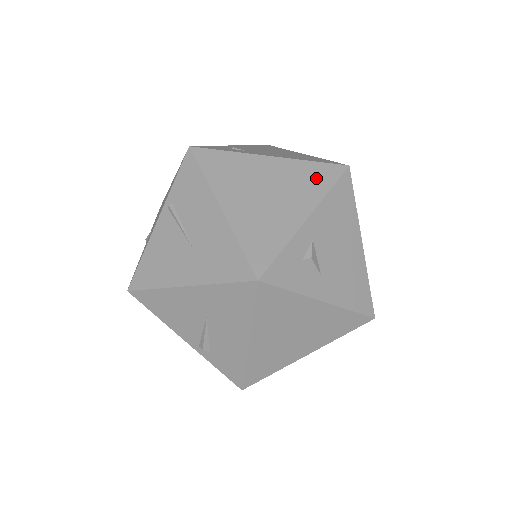
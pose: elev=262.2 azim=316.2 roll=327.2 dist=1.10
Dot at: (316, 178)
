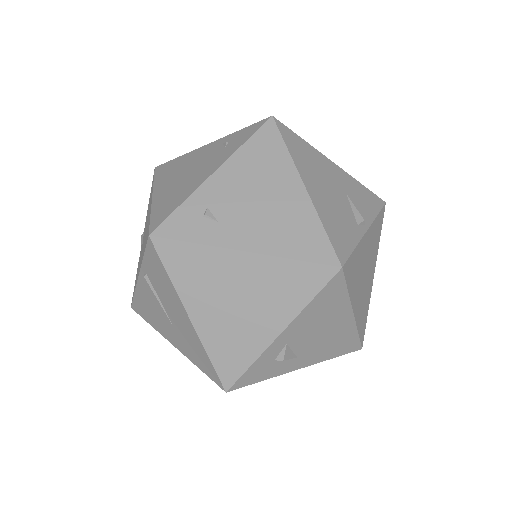
Dot at: (297, 285)
